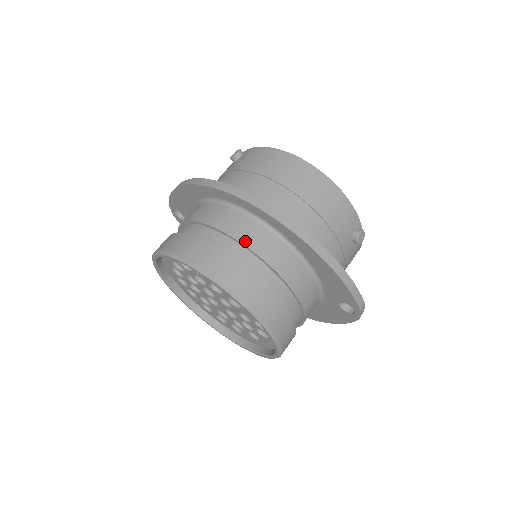
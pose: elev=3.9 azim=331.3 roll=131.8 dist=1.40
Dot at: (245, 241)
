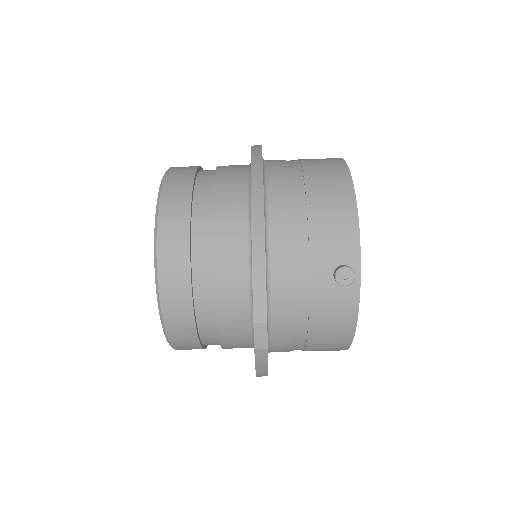
Dot at: (219, 177)
